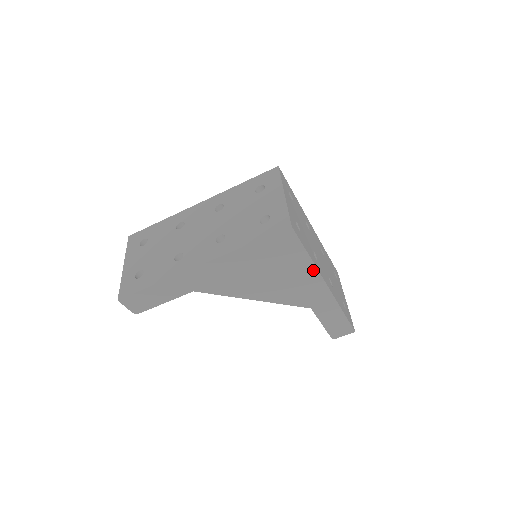
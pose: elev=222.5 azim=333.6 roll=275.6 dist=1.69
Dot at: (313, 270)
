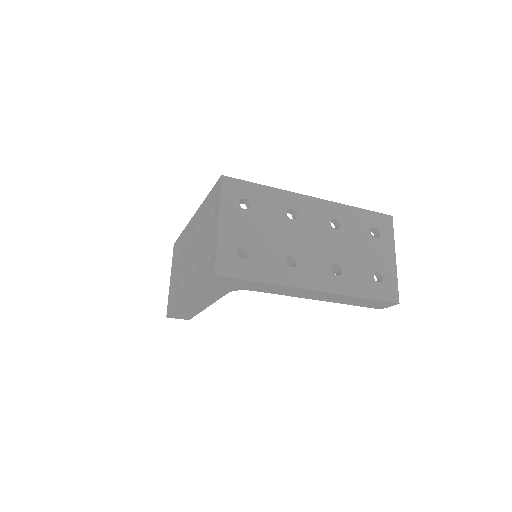
Dot at: (282, 287)
